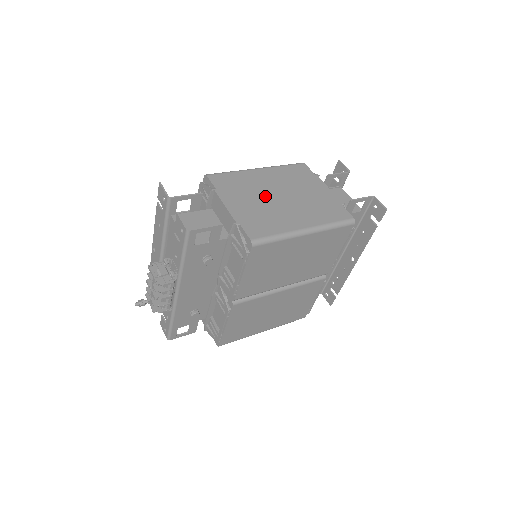
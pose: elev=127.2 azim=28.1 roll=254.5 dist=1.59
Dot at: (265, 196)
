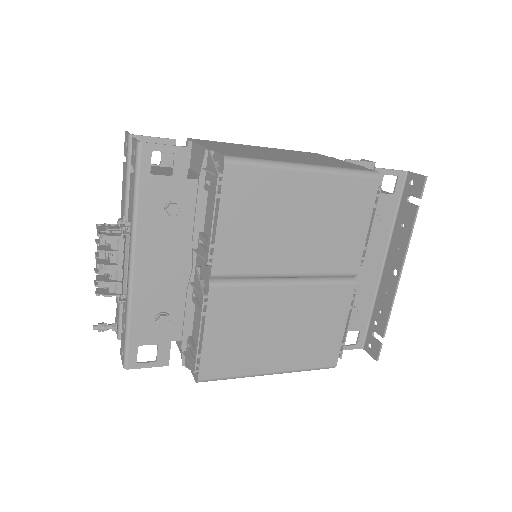
Dot at: (257, 151)
